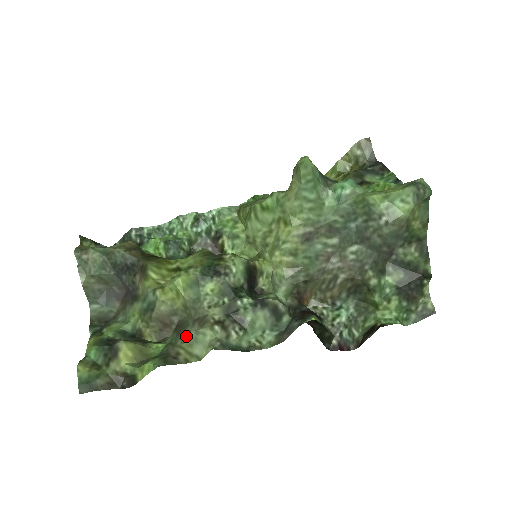
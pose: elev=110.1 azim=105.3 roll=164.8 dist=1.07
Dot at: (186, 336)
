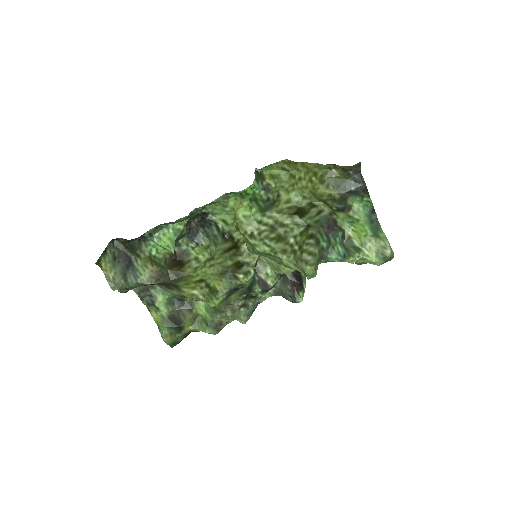
Dot at: (222, 313)
